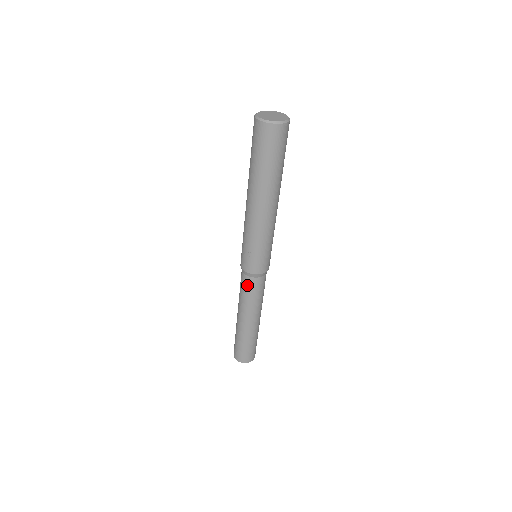
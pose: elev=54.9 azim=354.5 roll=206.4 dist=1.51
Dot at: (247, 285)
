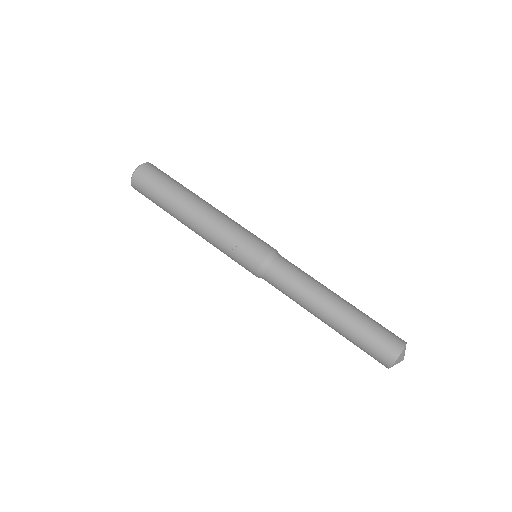
Dot at: (277, 277)
